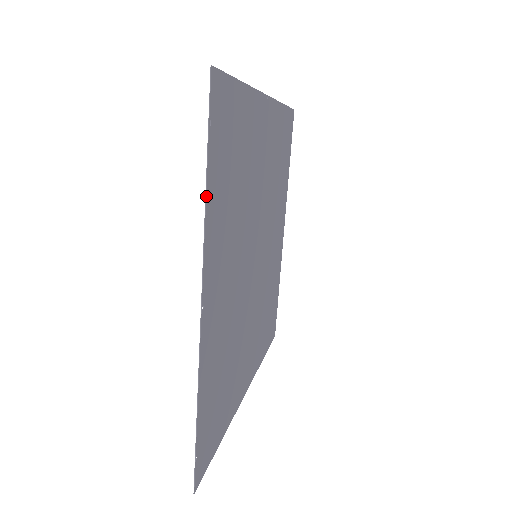
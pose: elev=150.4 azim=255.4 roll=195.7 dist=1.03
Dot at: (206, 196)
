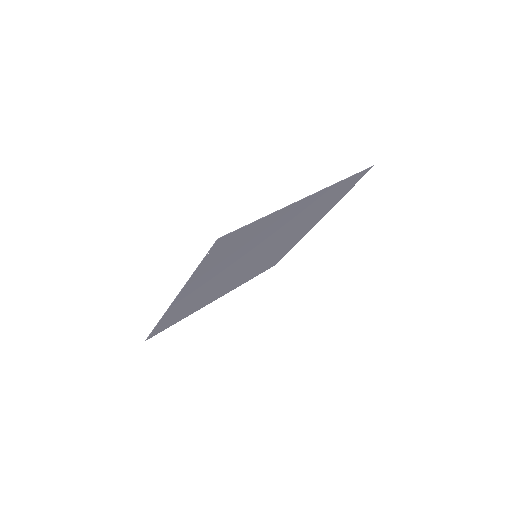
Dot at: (193, 273)
